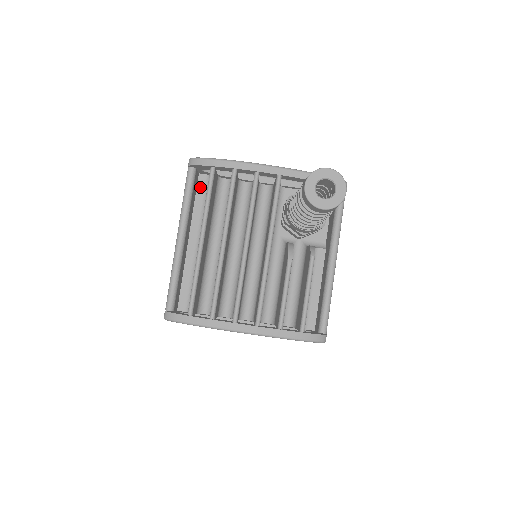
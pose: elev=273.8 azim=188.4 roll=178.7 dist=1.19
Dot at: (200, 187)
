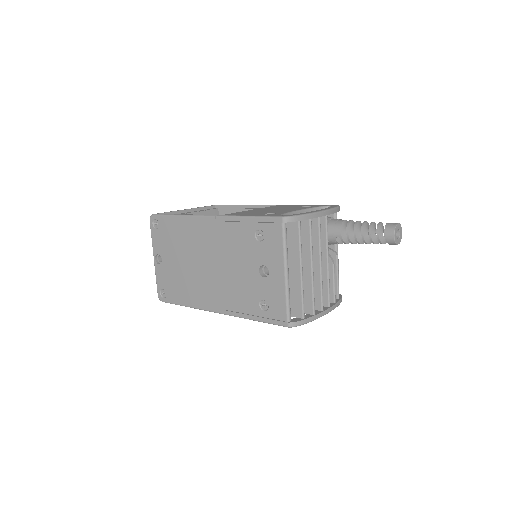
Dot at: occluded
